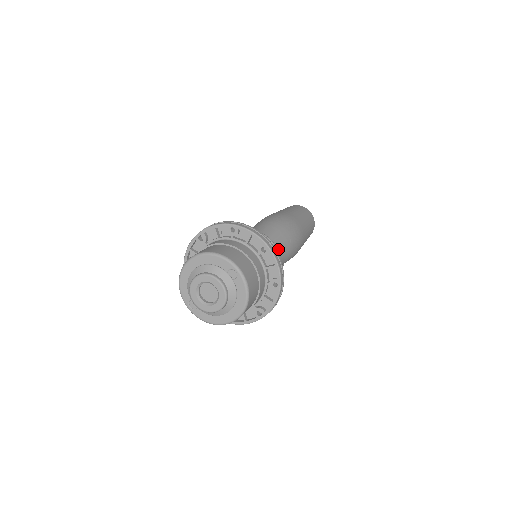
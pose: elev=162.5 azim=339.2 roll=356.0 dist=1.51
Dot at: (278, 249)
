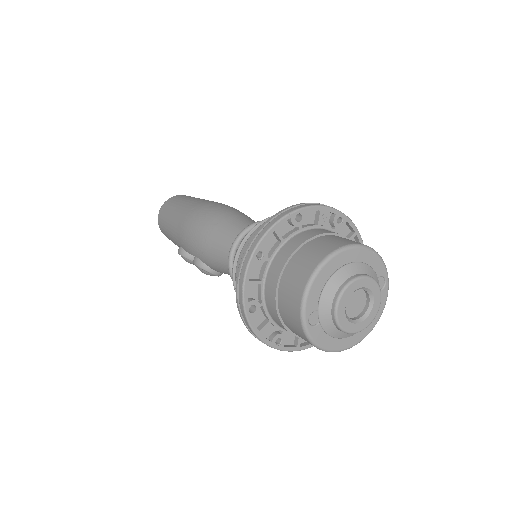
Dot at: occluded
